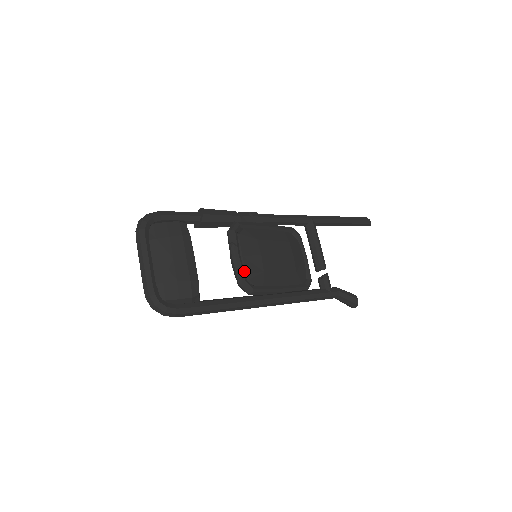
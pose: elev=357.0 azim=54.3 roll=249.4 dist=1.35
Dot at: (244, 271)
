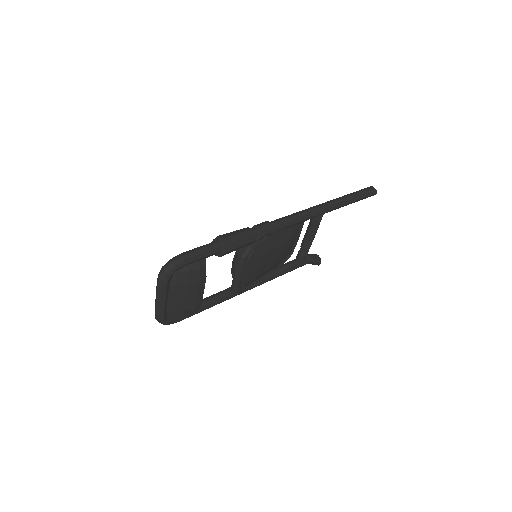
Dot at: (240, 283)
